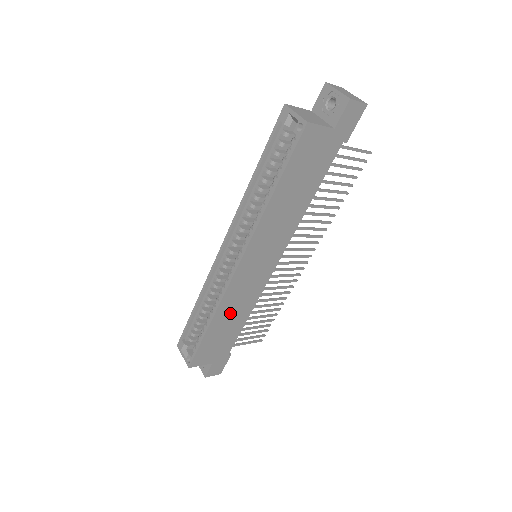
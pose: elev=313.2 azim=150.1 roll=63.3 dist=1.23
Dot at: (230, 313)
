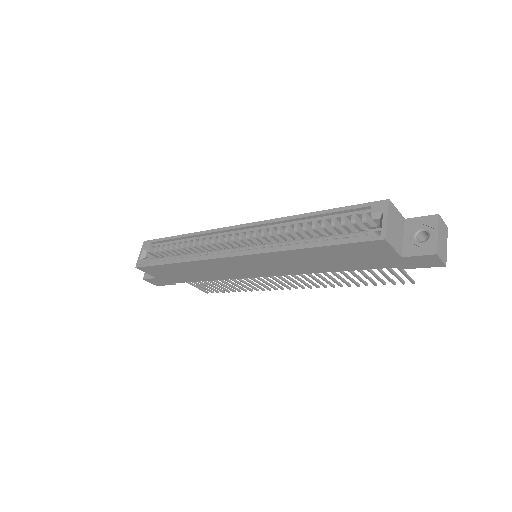
Dot at: (198, 269)
